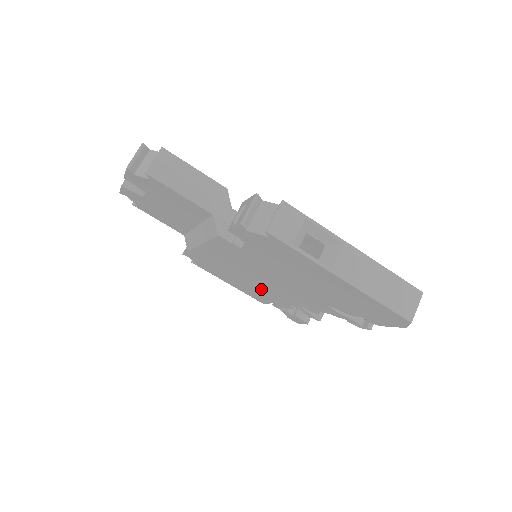
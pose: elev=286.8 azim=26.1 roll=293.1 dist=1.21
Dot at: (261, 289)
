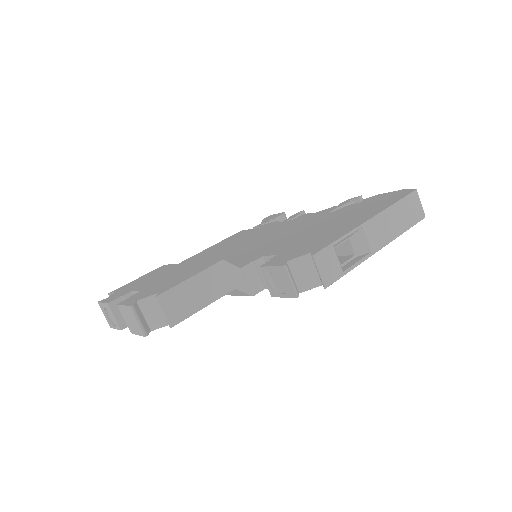
Dot at: occluded
